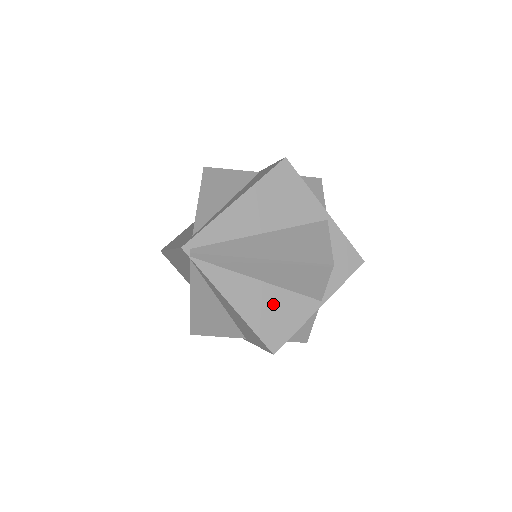
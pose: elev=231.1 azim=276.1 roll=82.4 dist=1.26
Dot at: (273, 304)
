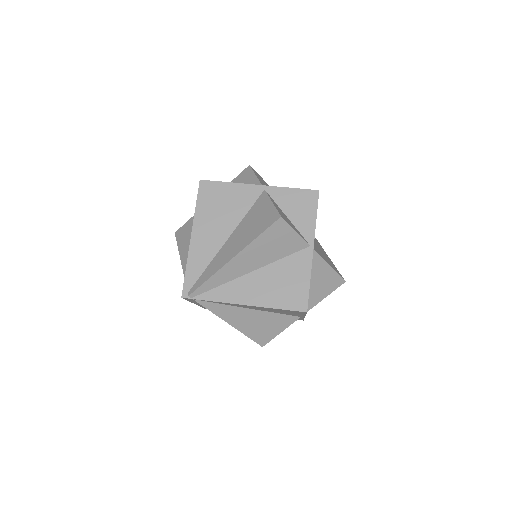
Dot at: (275, 279)
